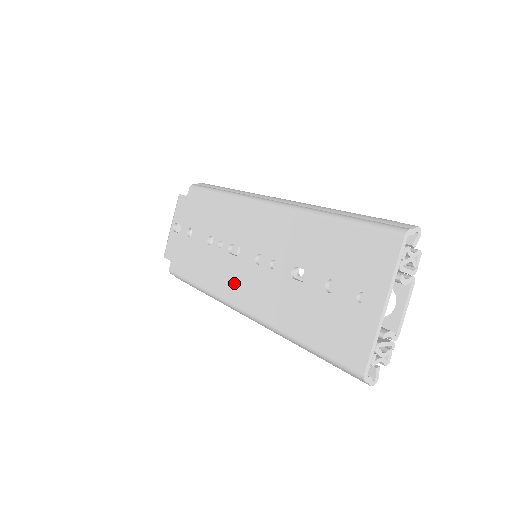
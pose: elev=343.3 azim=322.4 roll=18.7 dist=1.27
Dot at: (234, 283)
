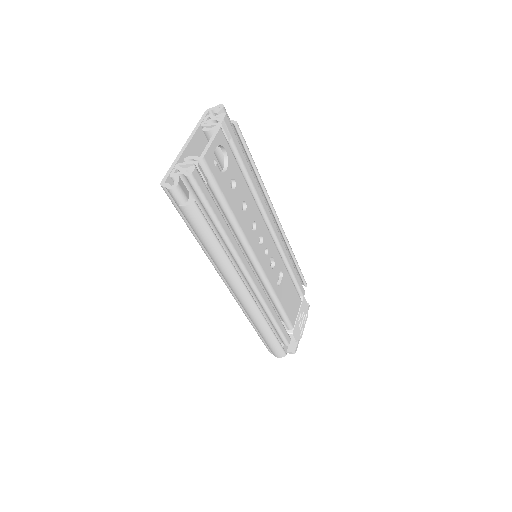
Dot at: occluded
